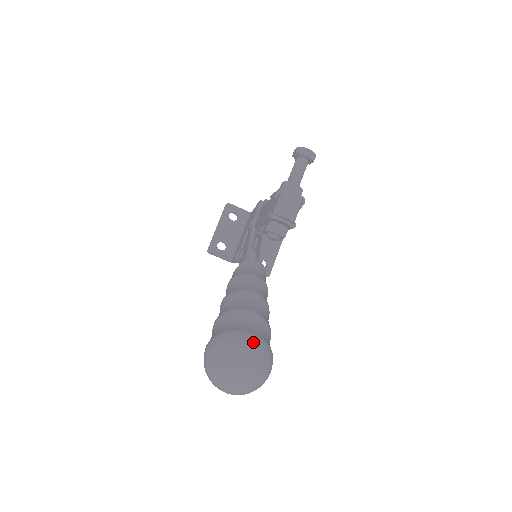
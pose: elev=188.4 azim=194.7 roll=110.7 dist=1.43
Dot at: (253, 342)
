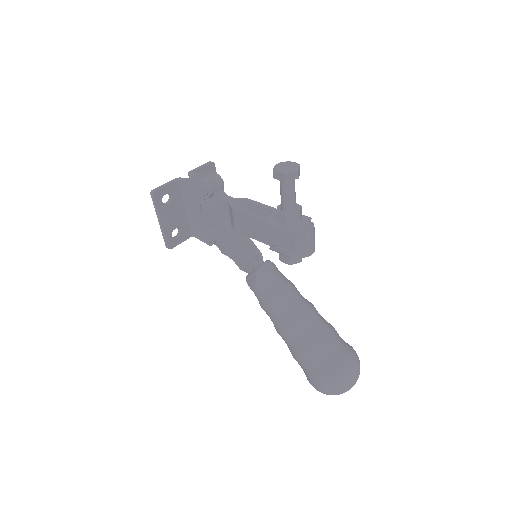
Dot at: (352, 365)
